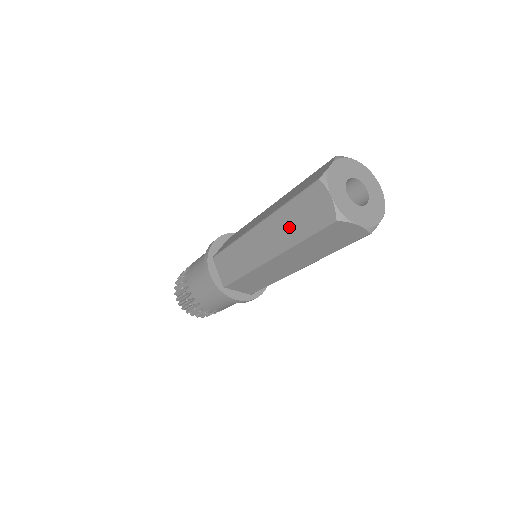
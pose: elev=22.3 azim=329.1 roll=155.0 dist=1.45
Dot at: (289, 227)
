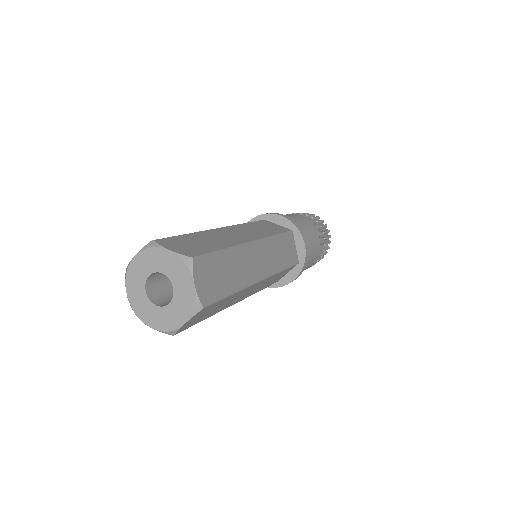
Dot at: occluded
